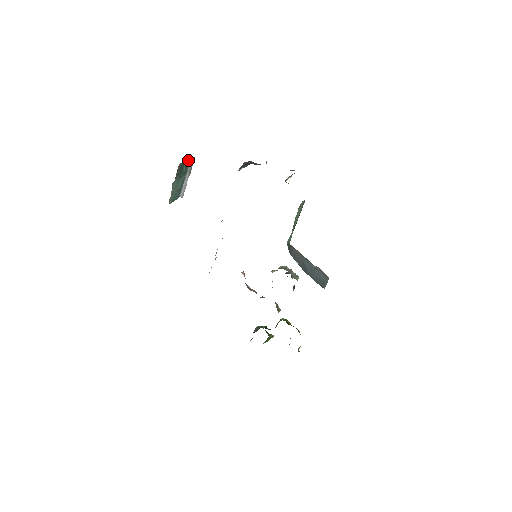
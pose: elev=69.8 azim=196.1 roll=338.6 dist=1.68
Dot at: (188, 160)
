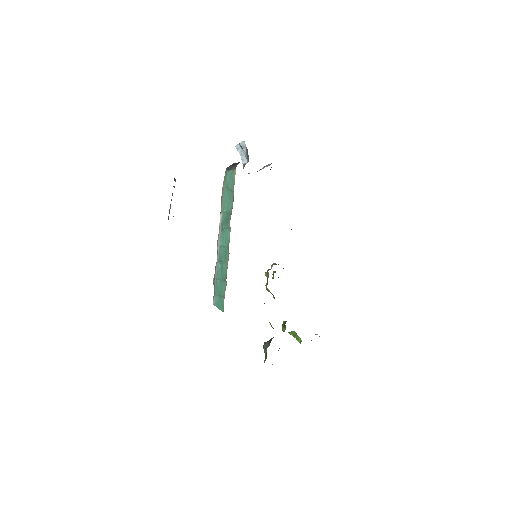
Dot at: occluded
